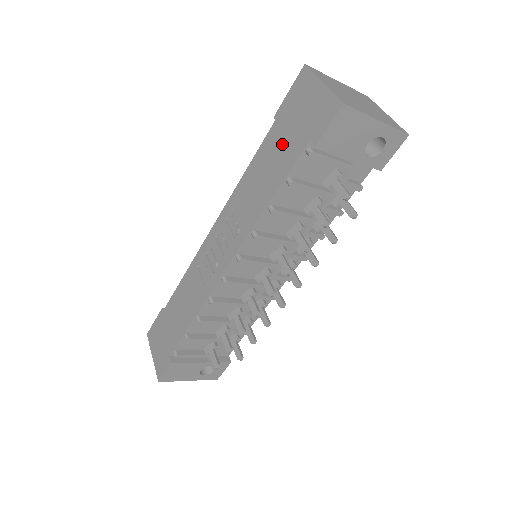
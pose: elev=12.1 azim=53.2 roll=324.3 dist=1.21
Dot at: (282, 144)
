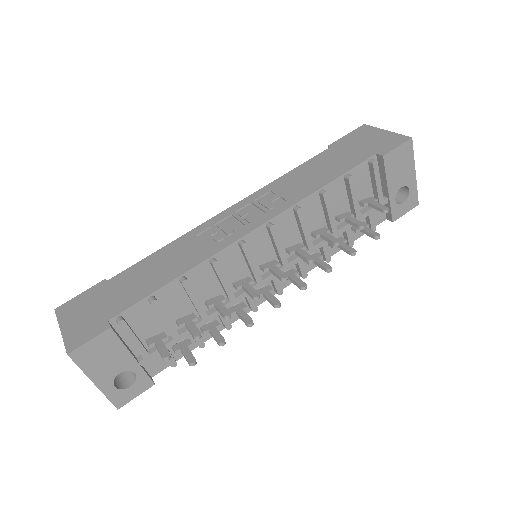
Dot at: (340, 157)
